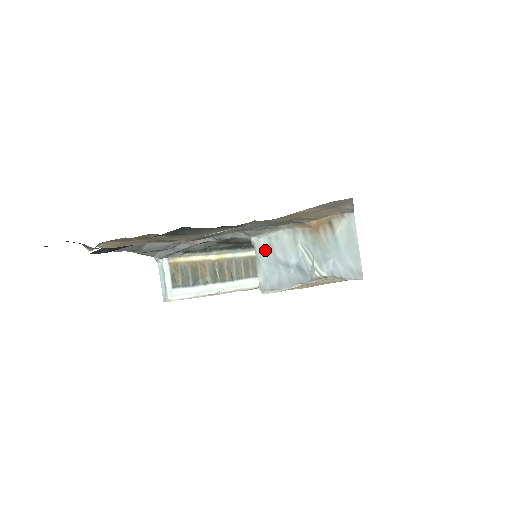
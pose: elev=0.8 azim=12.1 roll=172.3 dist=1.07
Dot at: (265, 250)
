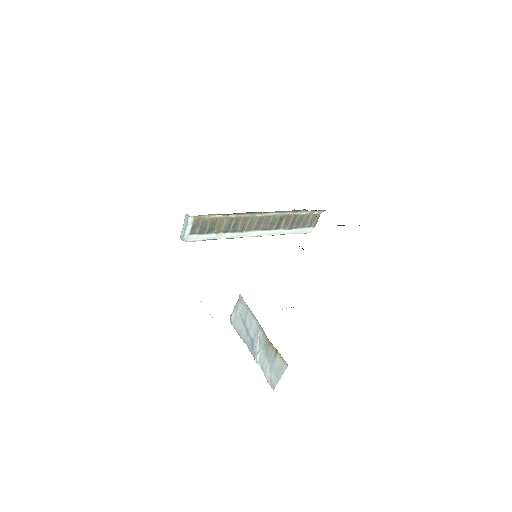
Dot at: (243, 308)
